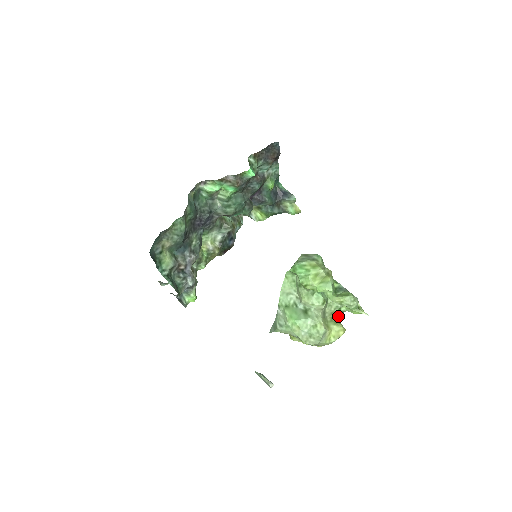
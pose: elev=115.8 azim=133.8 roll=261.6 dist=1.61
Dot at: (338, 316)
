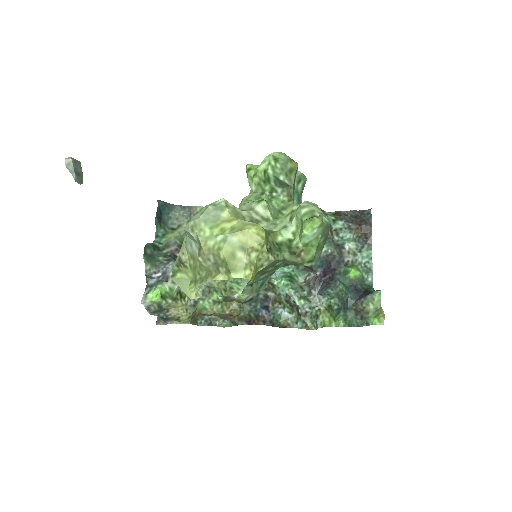
Dot at: (279, 249)
